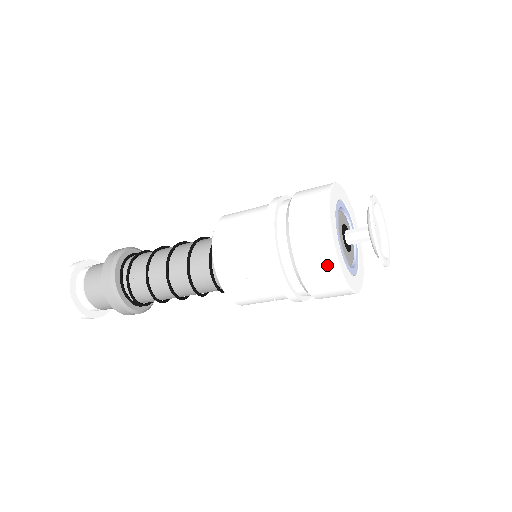
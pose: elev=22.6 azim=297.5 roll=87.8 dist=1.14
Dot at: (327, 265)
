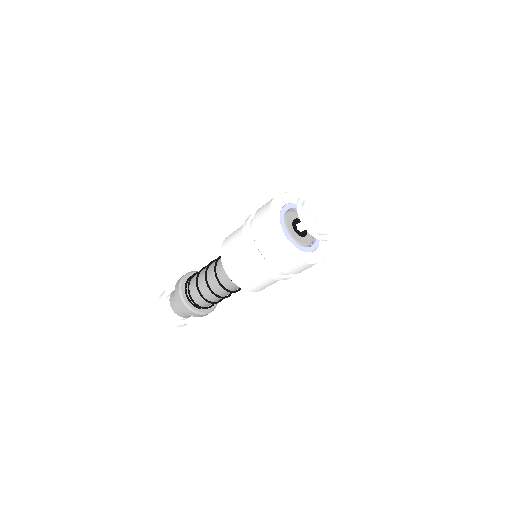
Dot at: (271, 240)
